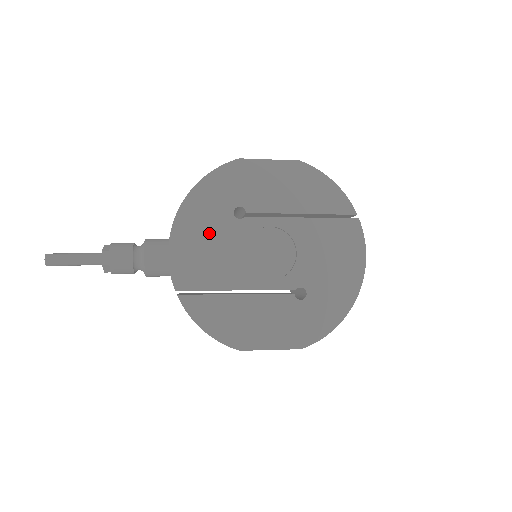
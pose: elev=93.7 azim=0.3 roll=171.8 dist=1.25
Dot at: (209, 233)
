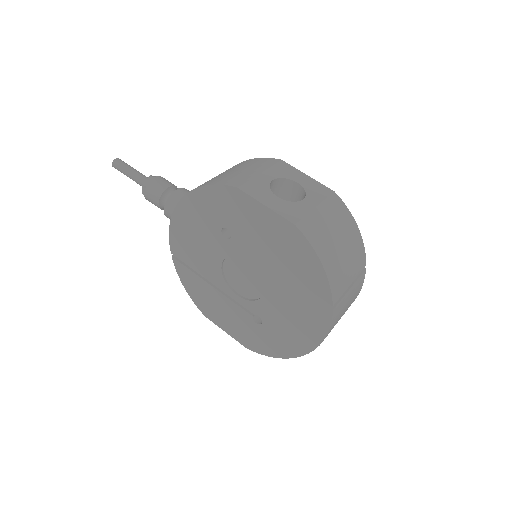
Dot at: (200, 232)
